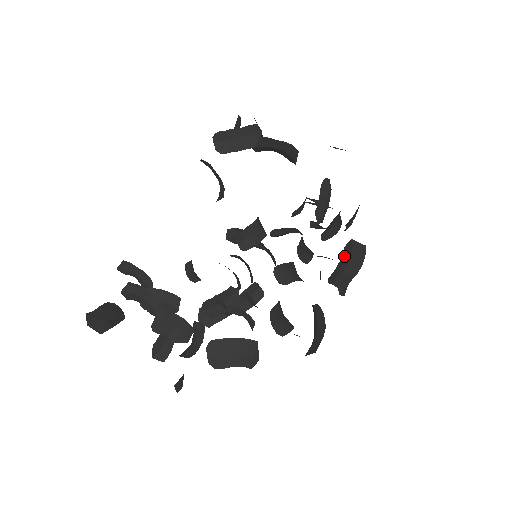
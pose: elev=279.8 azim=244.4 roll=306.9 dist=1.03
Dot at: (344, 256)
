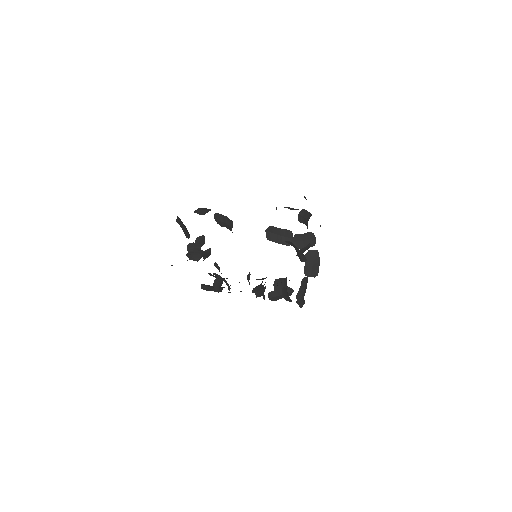
Dot at: (285, 232)
